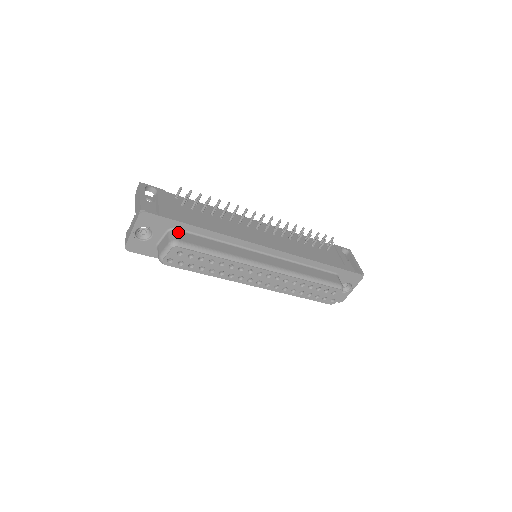
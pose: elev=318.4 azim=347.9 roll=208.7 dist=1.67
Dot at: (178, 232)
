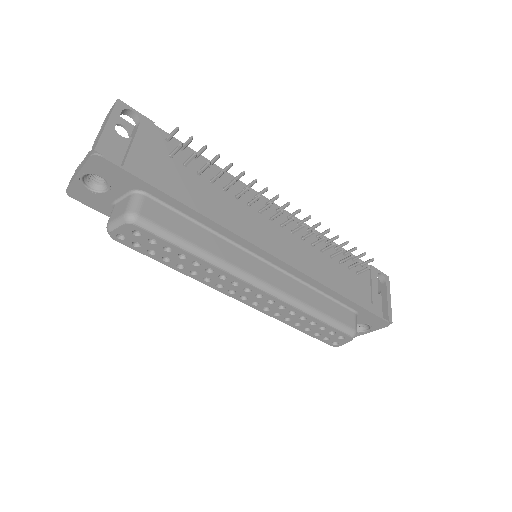
Dot at: (146, 199)
